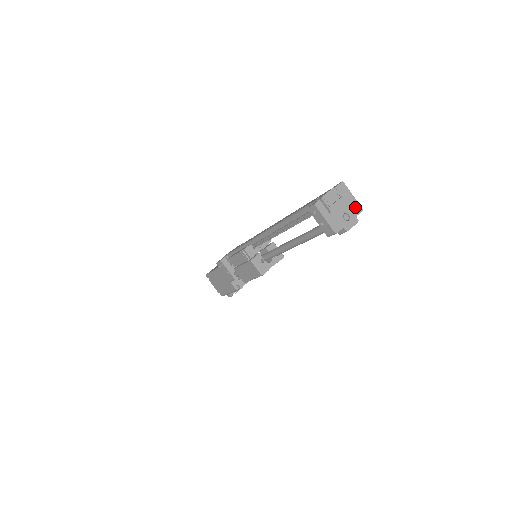
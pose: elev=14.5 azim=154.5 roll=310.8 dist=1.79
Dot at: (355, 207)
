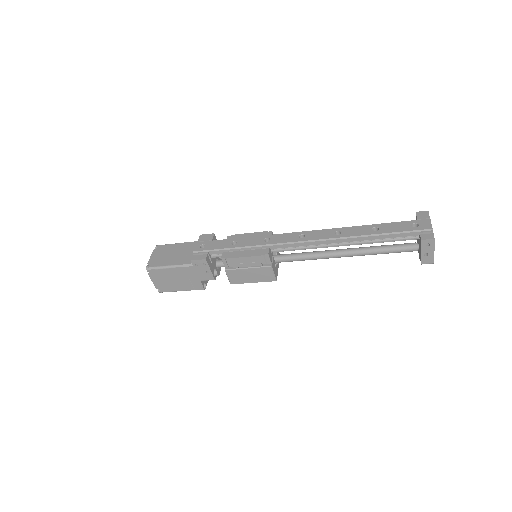
Dot at: occluded
